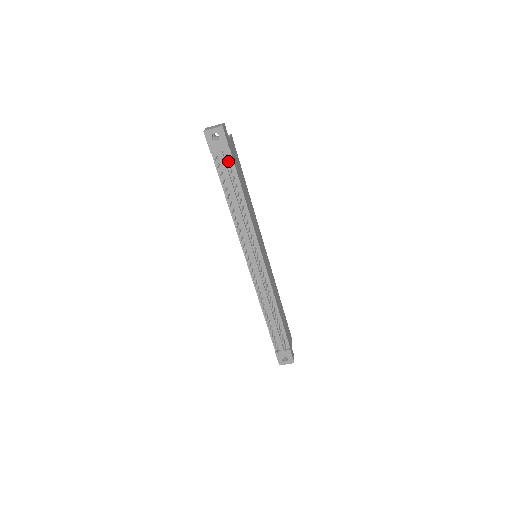
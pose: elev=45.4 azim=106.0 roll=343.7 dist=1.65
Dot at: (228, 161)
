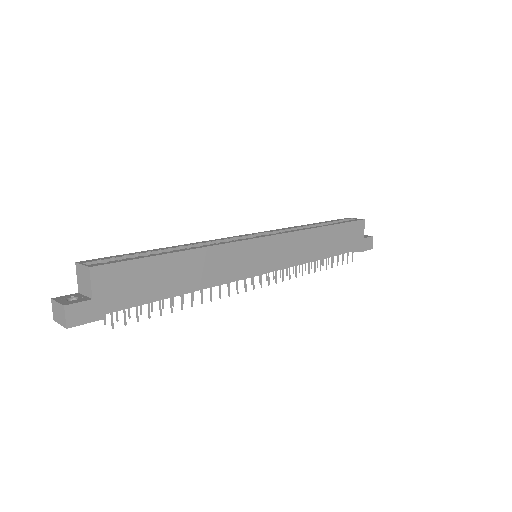
Dot at: (121, 307)
